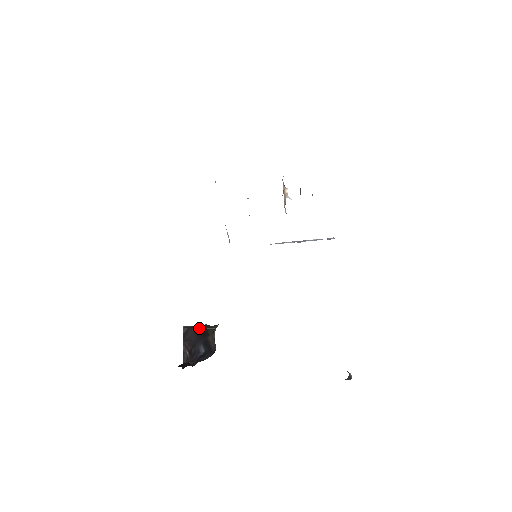
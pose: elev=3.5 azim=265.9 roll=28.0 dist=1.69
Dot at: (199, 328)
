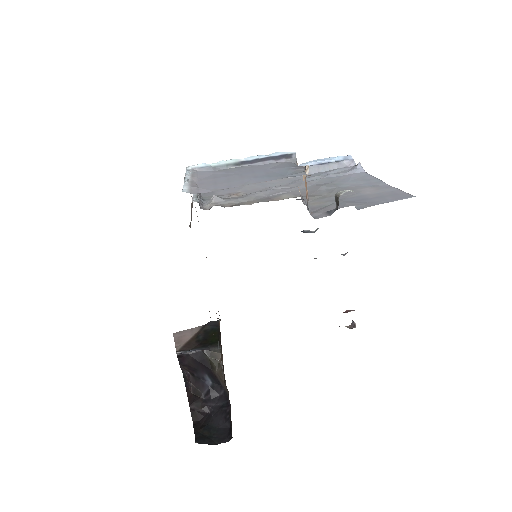
Dot at: (197, 355)
